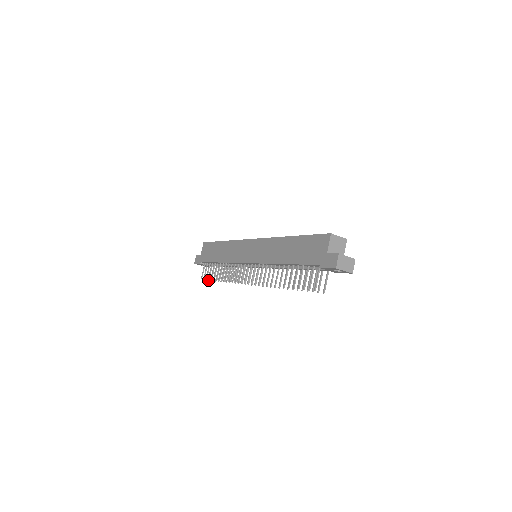
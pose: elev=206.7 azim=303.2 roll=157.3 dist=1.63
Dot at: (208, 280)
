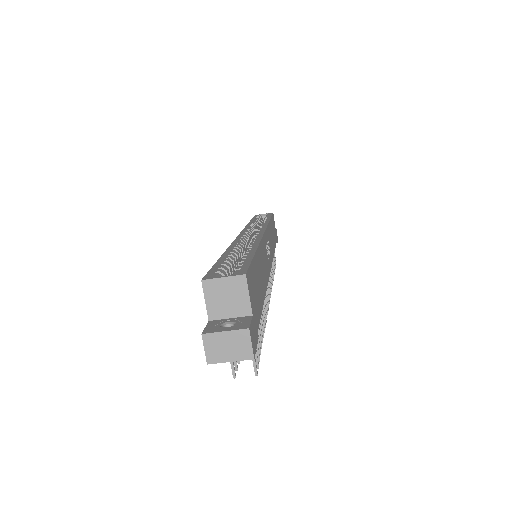
Dot at: occluded
